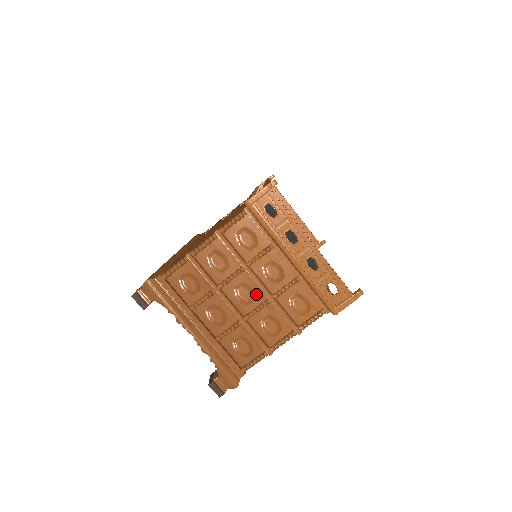
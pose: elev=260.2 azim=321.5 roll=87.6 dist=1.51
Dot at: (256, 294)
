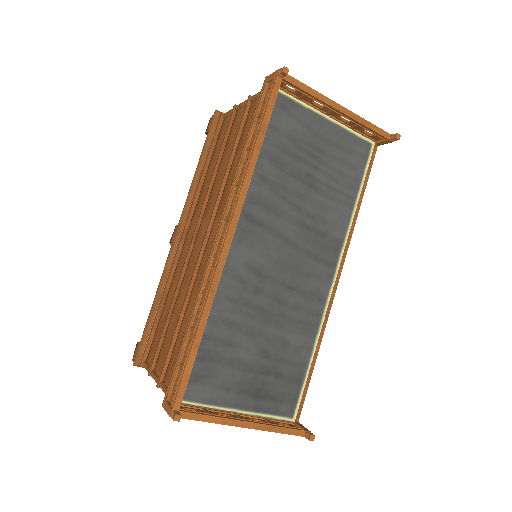
Dot at: occluded
